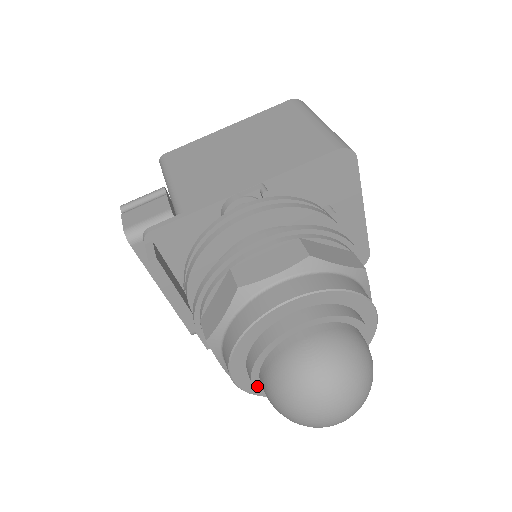
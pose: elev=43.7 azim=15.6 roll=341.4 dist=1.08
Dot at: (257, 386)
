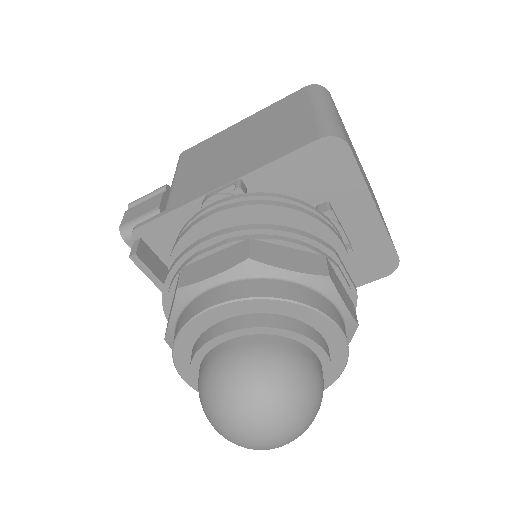
Dot at: occluded
